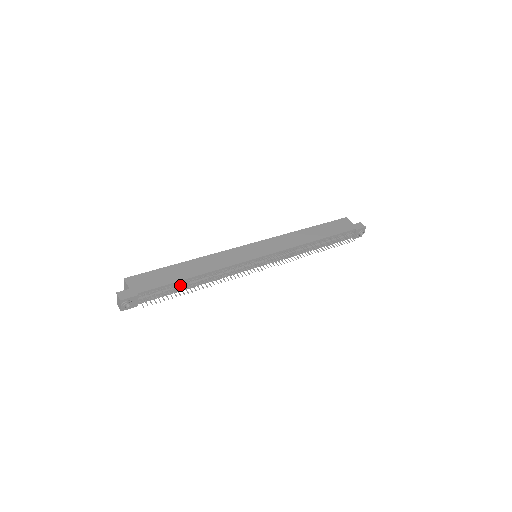
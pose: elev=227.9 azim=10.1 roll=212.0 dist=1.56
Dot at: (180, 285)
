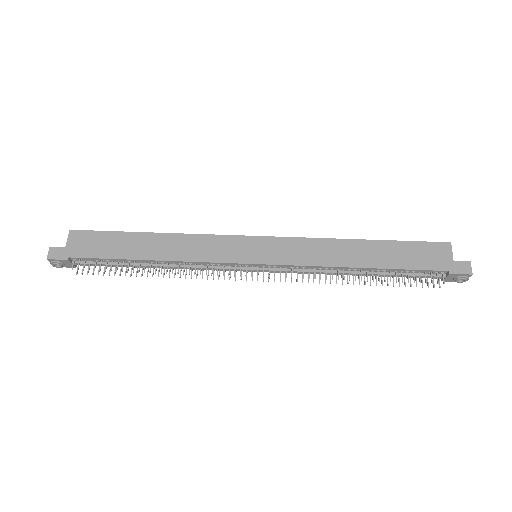
Dot at: (128, 263)
